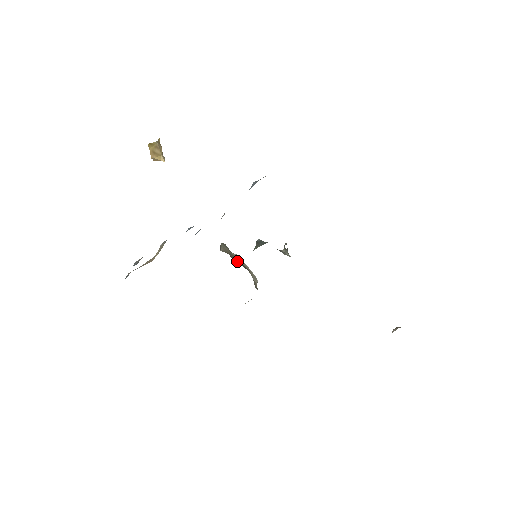
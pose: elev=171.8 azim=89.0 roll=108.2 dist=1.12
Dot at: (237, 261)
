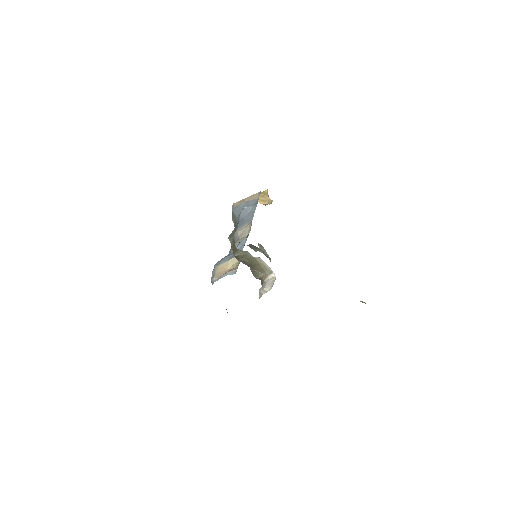
Dot at: (243, 261)
